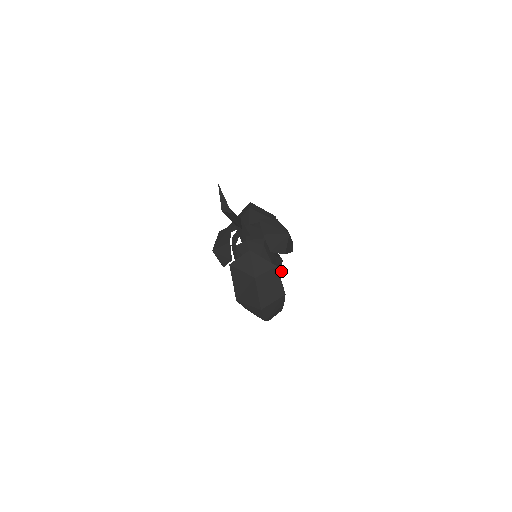
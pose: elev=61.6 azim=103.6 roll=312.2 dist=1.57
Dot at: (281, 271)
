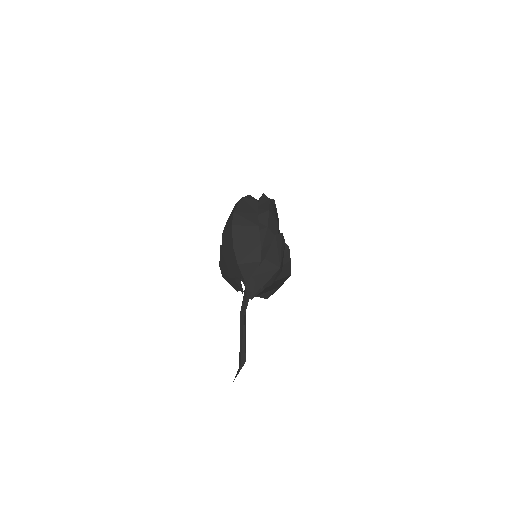
Dot at: occluded
